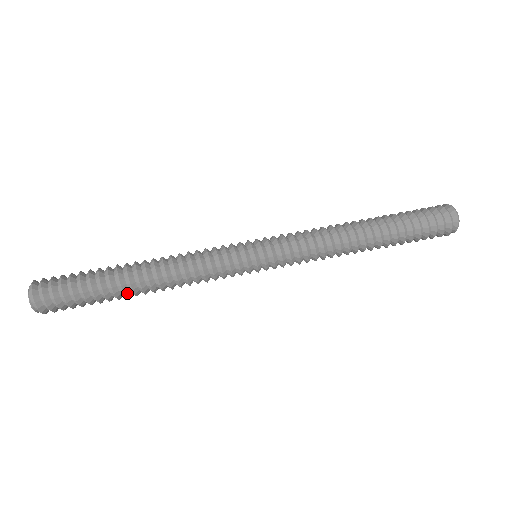
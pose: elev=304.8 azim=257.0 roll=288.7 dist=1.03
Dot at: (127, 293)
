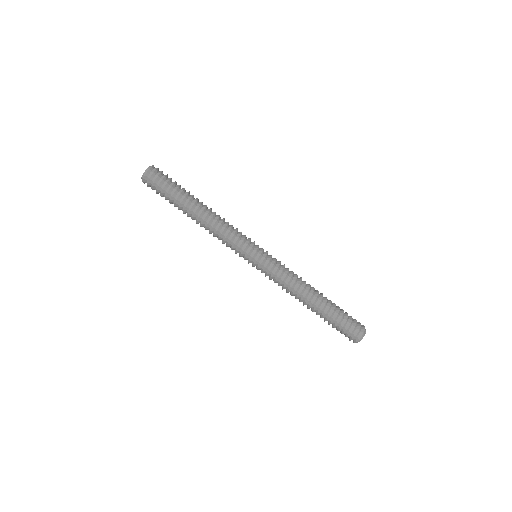
Dot at: occluded
